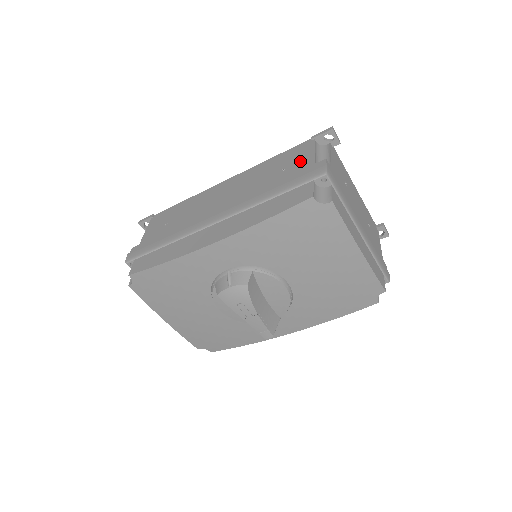
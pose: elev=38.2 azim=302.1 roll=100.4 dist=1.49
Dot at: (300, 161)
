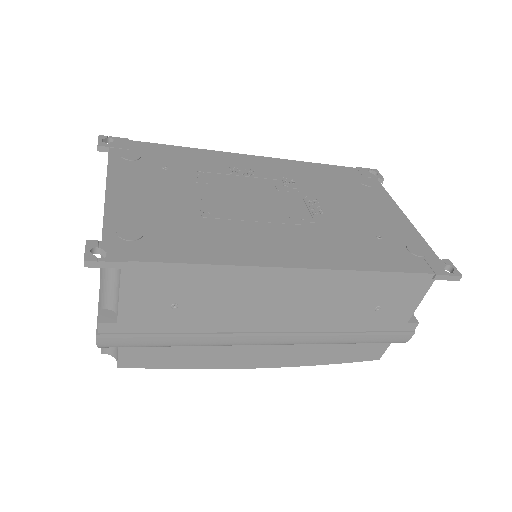
Dot at: (400, 309)
